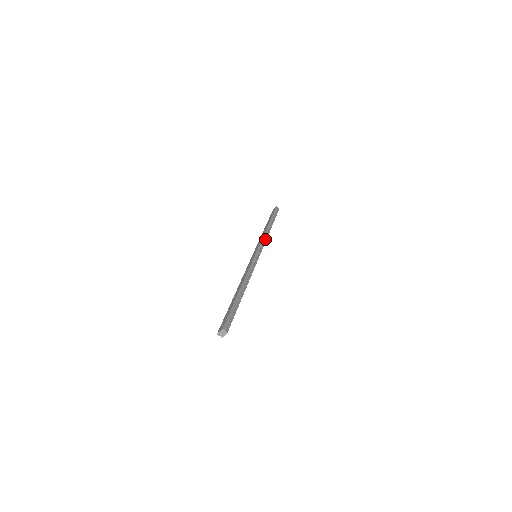
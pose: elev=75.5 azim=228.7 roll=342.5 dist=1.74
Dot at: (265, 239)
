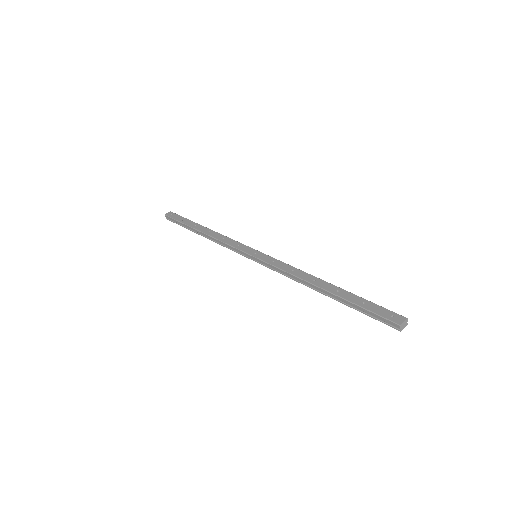
Dot at: occluded
